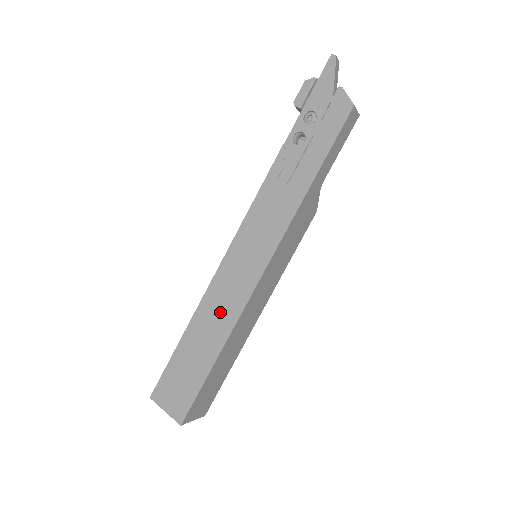
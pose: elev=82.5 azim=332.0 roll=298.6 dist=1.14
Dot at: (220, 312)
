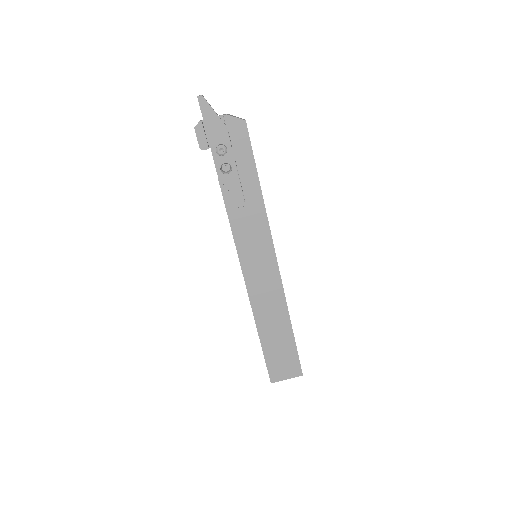
Dot at: (271, 305)
